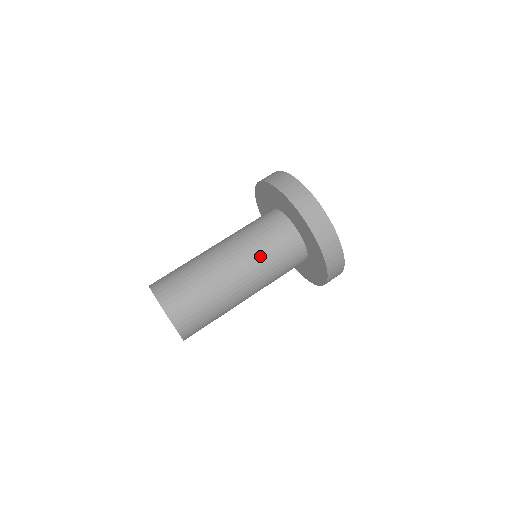
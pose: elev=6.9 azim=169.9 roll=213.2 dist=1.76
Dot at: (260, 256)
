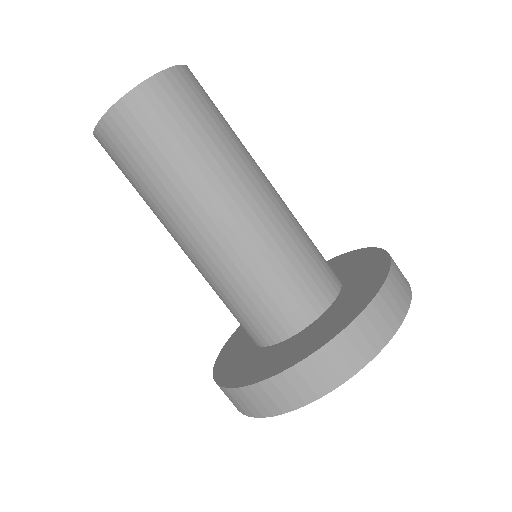
Dot at: (296, 224)
